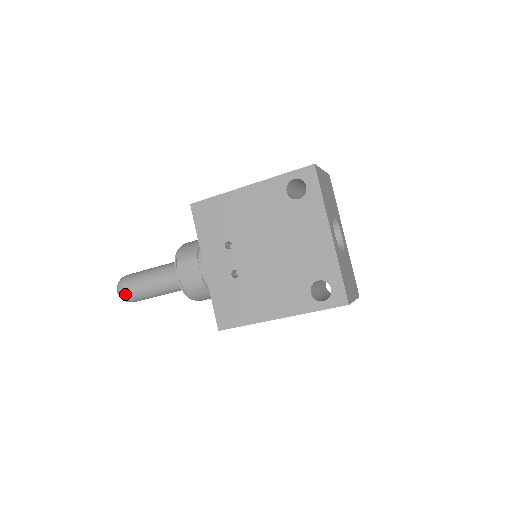
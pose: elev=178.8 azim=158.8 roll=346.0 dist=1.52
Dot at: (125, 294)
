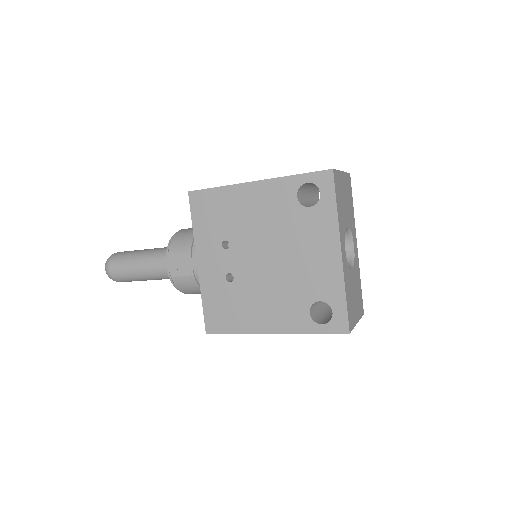
Dot at: (113, 274)
